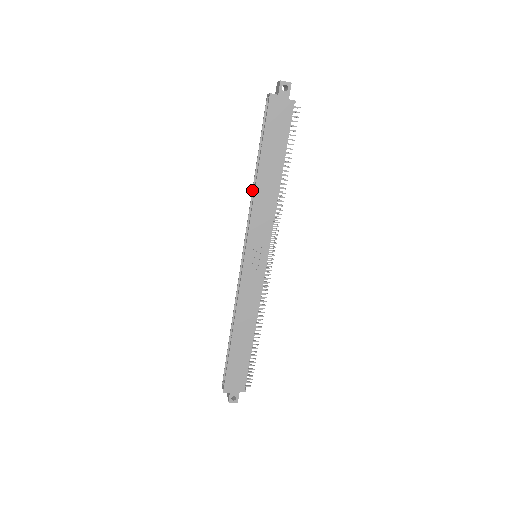
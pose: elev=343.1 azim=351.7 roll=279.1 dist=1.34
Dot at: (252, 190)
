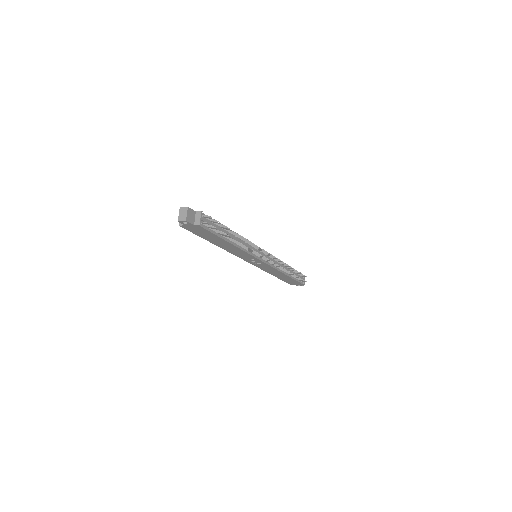
Dot at: occluded
